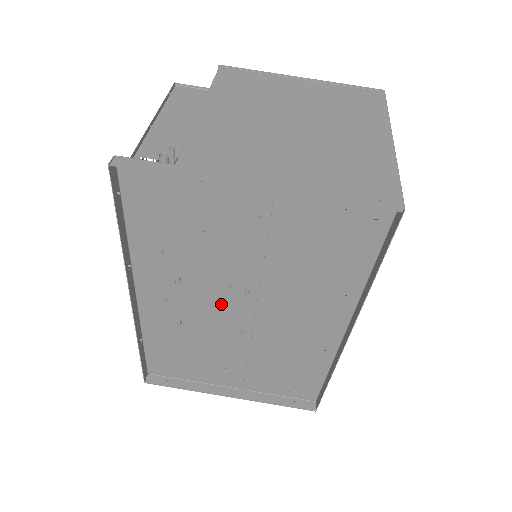
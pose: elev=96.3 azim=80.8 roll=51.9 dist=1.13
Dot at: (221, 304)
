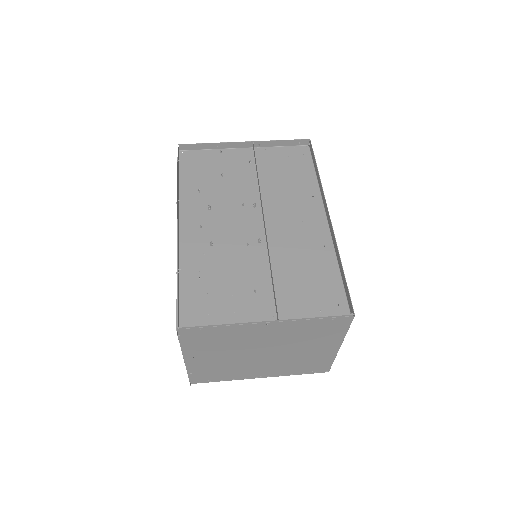
Dot at: (240, 222)
